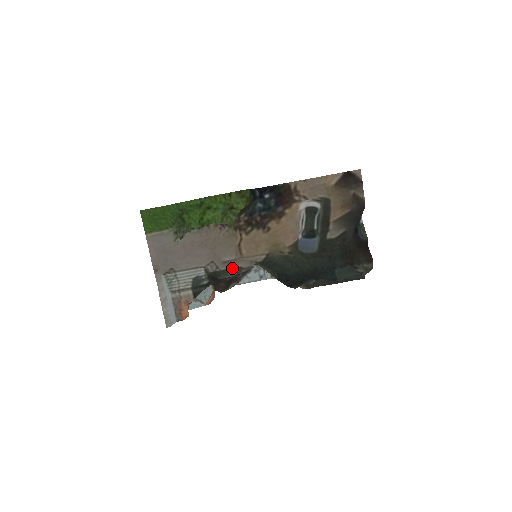
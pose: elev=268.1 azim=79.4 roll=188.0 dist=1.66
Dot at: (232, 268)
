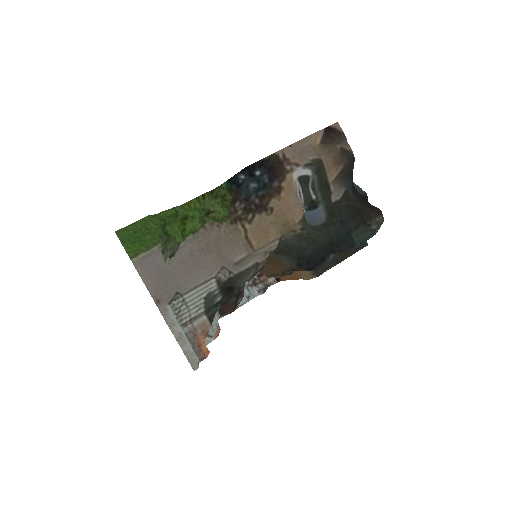
Dot at: (247, 267)
